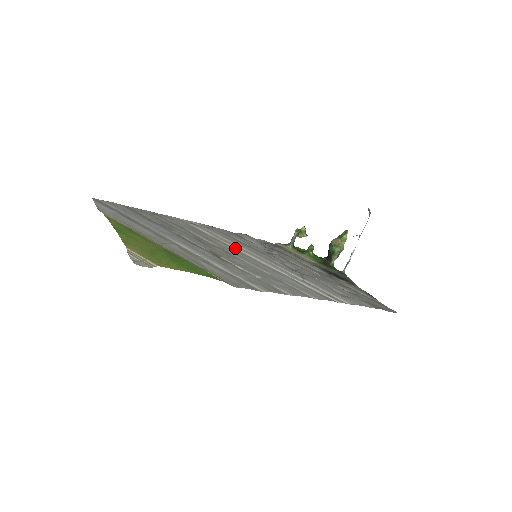
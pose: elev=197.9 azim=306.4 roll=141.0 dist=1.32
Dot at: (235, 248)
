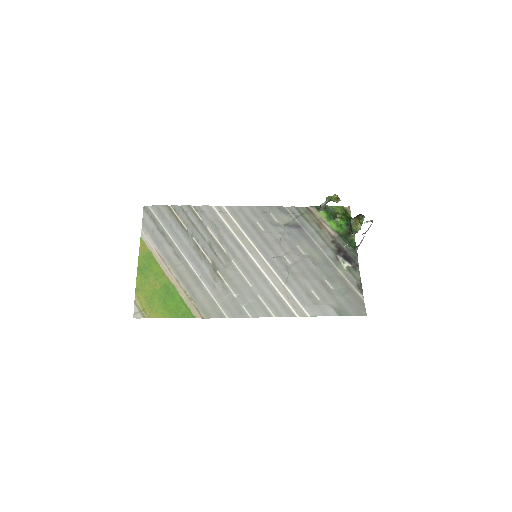
Dot at: (242, 246)
